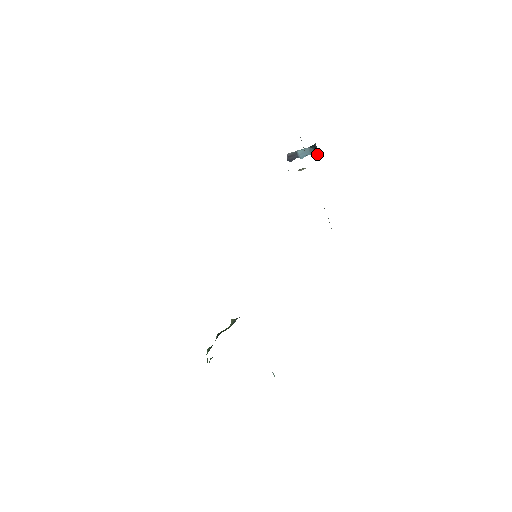
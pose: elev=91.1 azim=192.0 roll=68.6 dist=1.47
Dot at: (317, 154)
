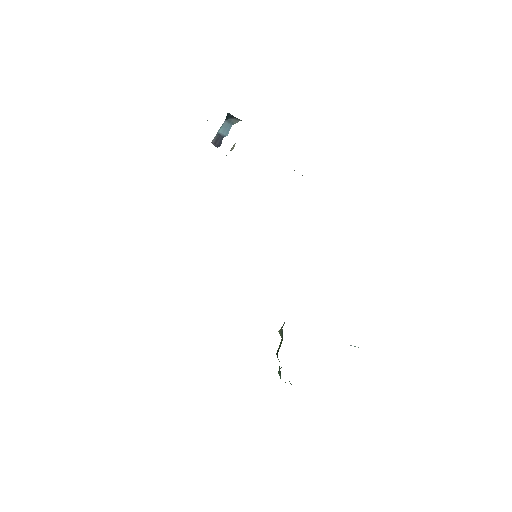
Dot at: (237, 120)
